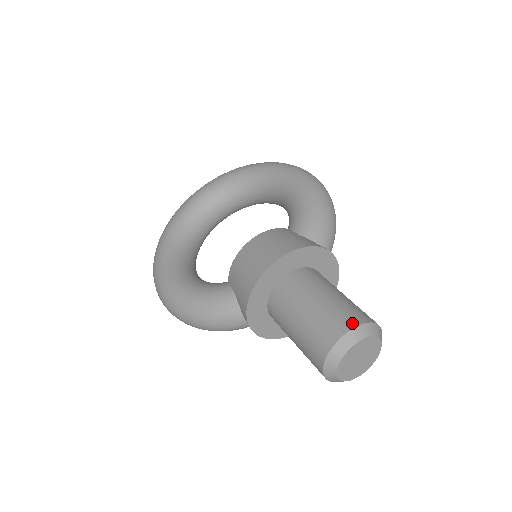
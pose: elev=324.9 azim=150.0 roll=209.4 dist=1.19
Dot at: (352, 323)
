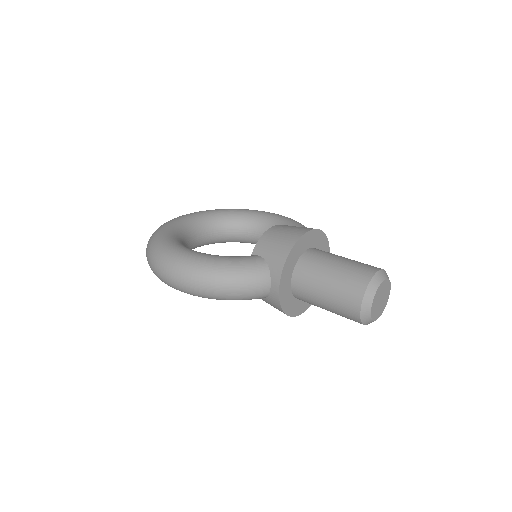
Dot at: (379, 268)
